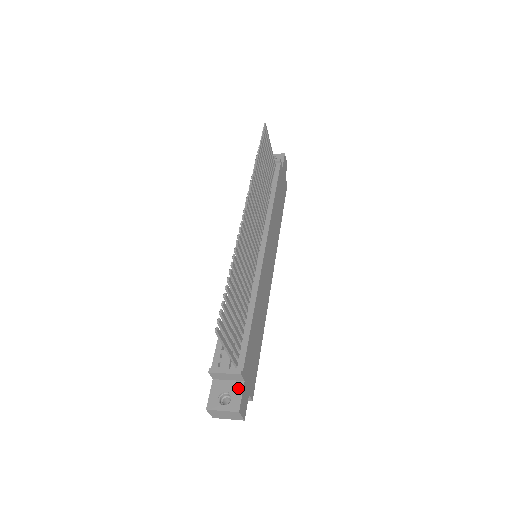
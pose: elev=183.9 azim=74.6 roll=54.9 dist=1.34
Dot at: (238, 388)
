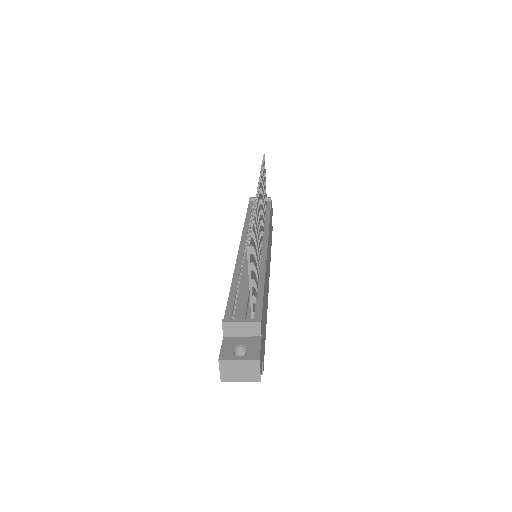
Dot at: (255, 342)
